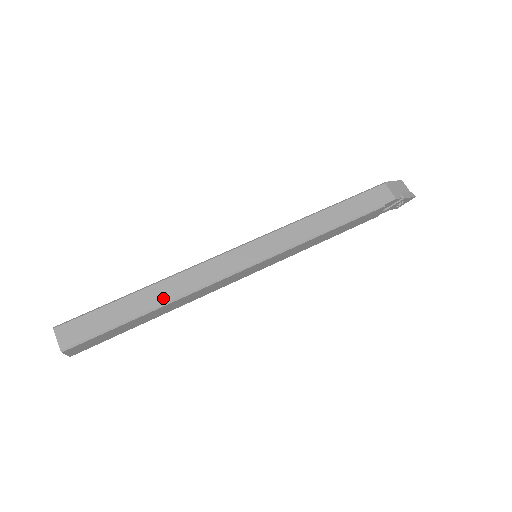
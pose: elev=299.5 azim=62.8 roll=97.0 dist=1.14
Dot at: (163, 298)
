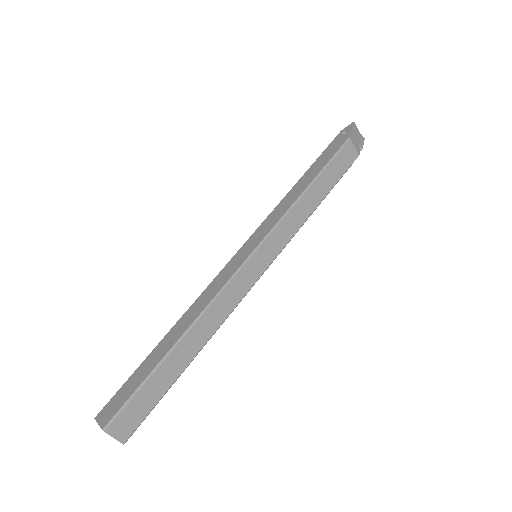
Dot at: (198, 345)
